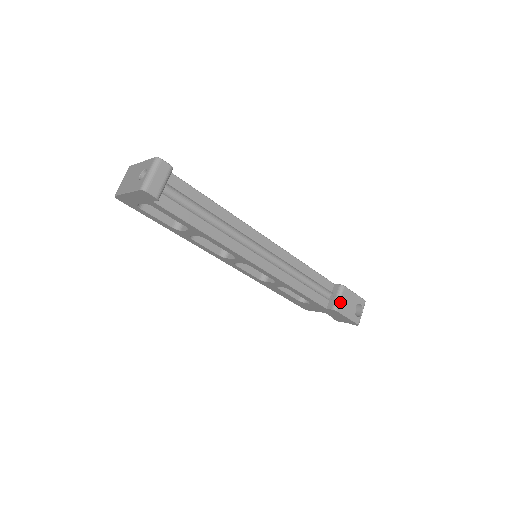
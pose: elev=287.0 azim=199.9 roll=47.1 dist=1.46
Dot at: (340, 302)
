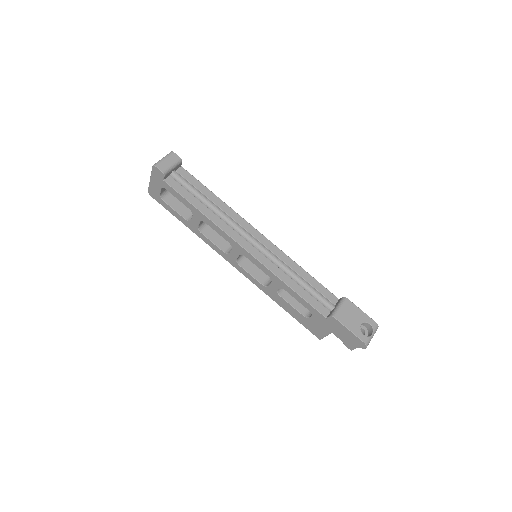
Dot at: (339, 310)
